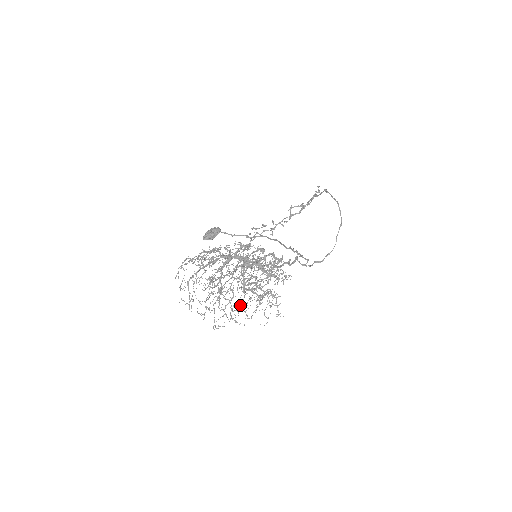
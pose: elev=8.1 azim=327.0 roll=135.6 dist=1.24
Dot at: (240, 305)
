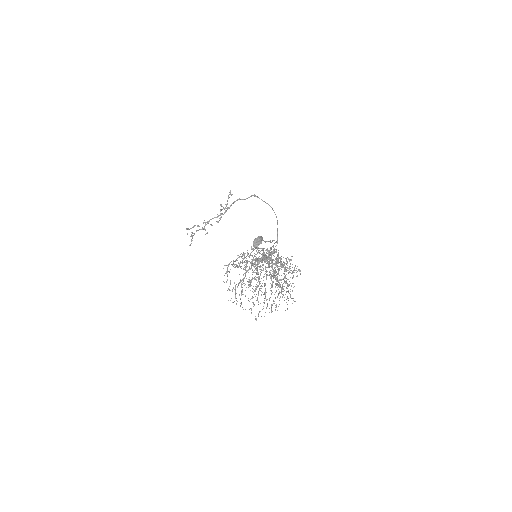
Dot at: occluded
